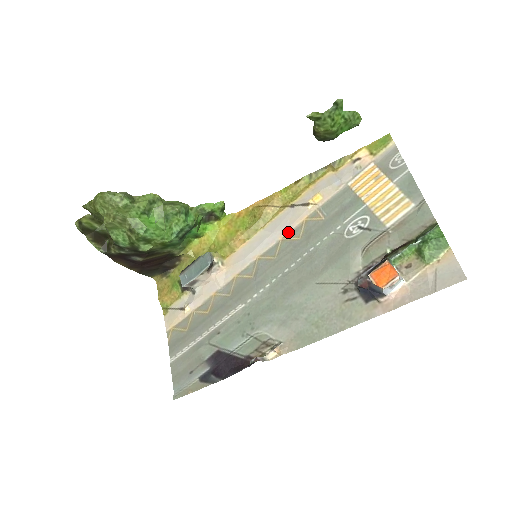
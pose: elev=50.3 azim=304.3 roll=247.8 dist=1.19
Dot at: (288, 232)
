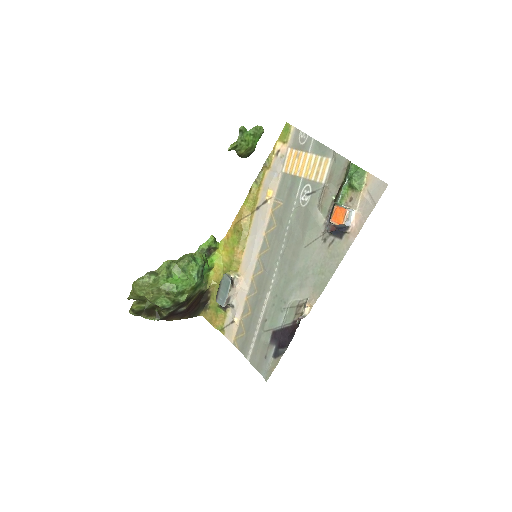
Dot at: (266, 227)
